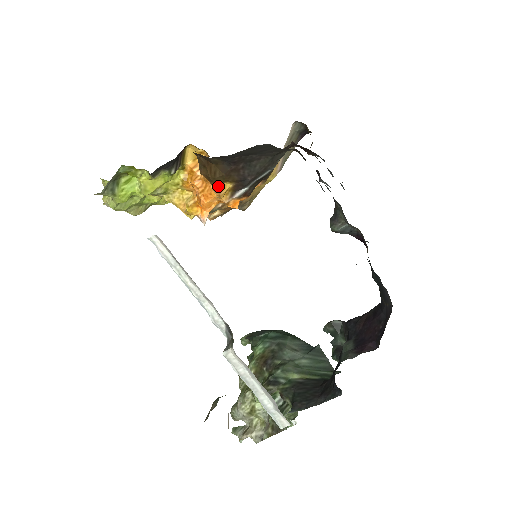
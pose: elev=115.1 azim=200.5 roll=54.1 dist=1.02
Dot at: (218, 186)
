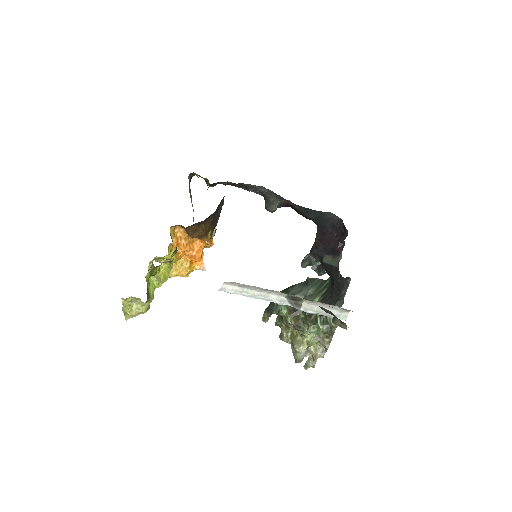
Dot at: (208, 236)
